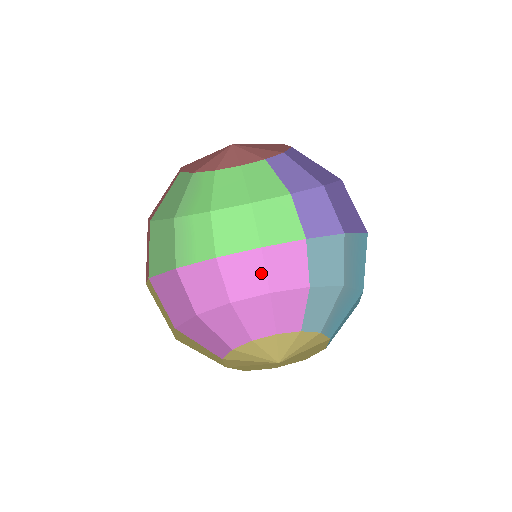
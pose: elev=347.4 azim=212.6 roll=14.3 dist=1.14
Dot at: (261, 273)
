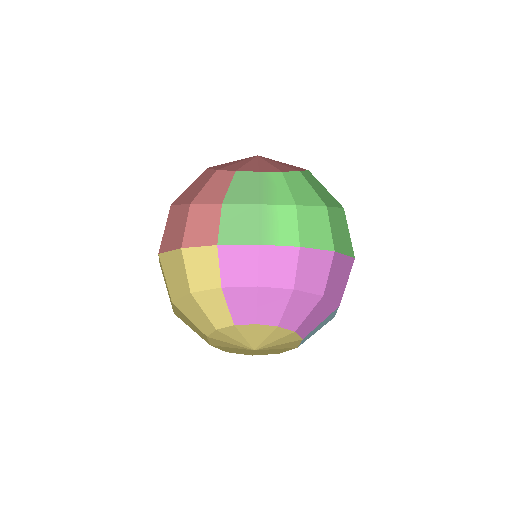
Dot at: (324, 275)
